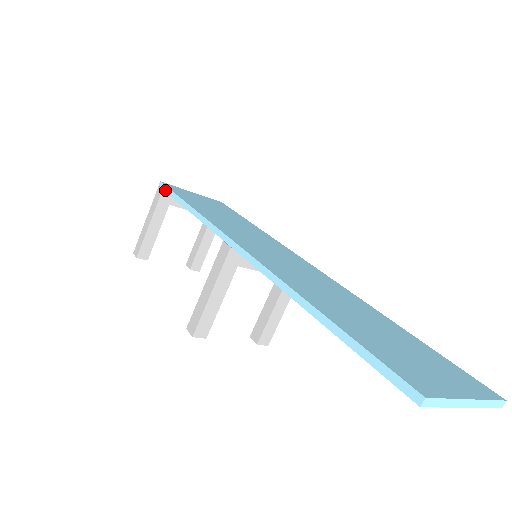
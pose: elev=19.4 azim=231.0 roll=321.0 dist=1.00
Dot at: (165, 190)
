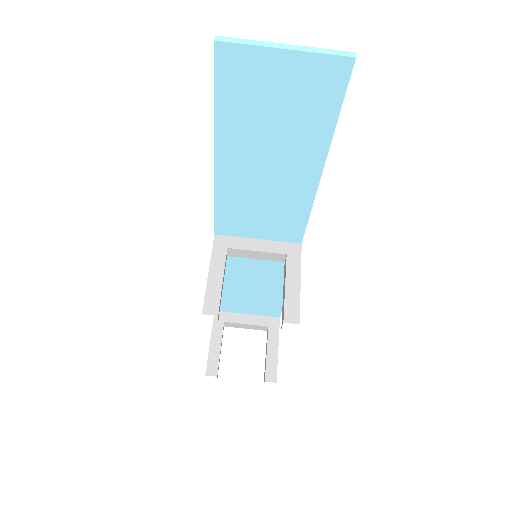
Dot at: occluded
